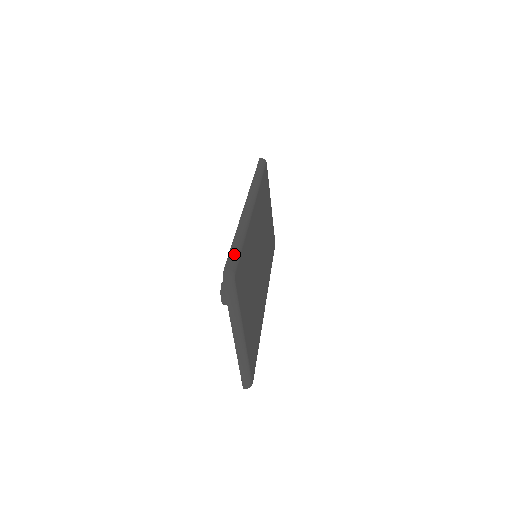
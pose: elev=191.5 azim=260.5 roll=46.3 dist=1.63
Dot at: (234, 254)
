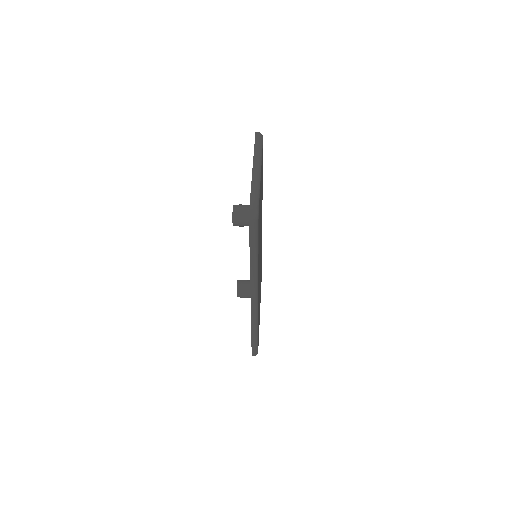
Dot at: (255, 347)
